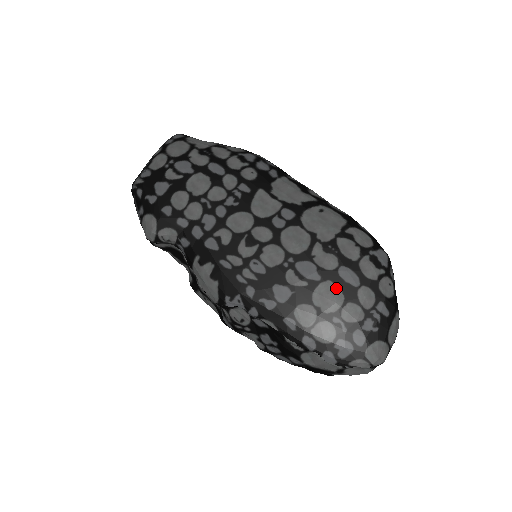
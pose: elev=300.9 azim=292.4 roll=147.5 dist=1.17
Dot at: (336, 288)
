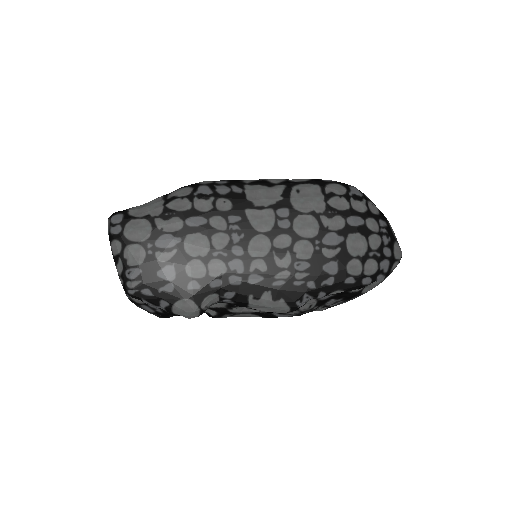
Dot at: (356, 235)
